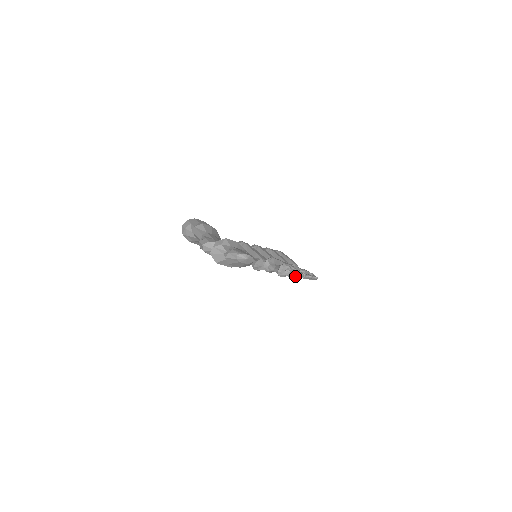
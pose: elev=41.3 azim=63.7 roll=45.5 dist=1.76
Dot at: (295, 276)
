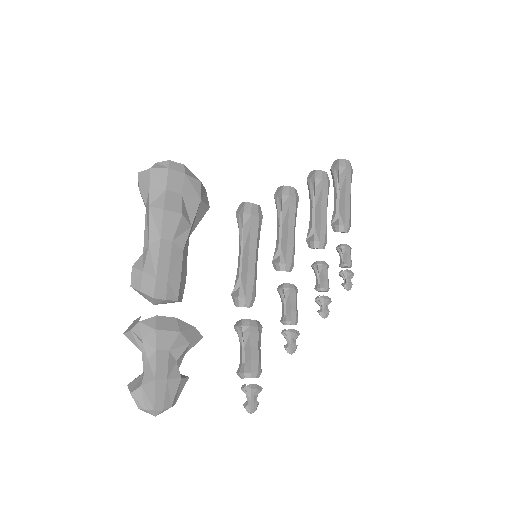
Dot at: (250, 407)
